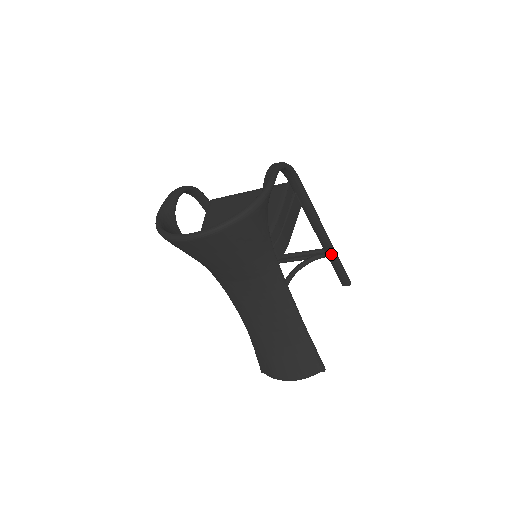
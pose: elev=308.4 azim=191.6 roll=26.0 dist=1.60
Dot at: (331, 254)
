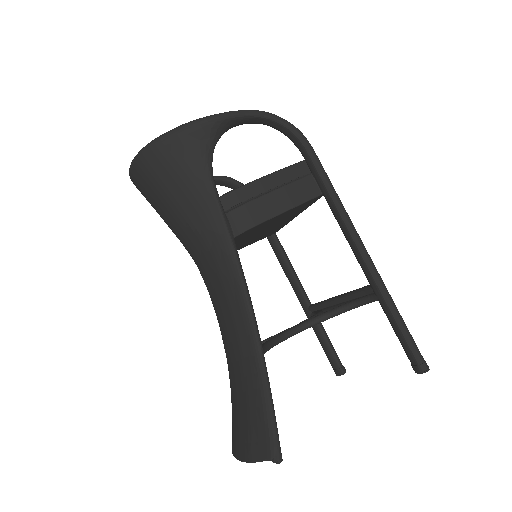
Dot at: (378, 292)
